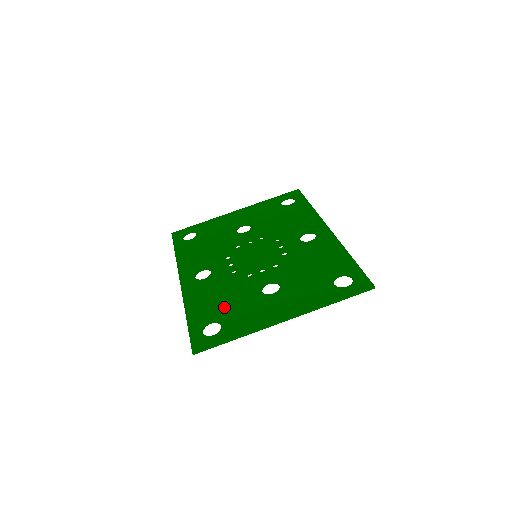
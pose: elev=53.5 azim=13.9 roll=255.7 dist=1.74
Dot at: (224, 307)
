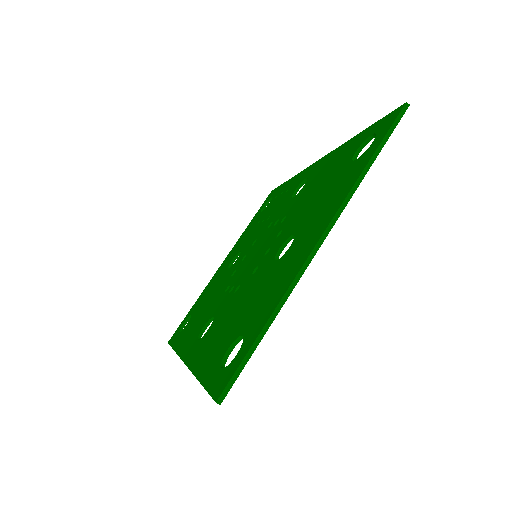
Dot at: (239, 319)
